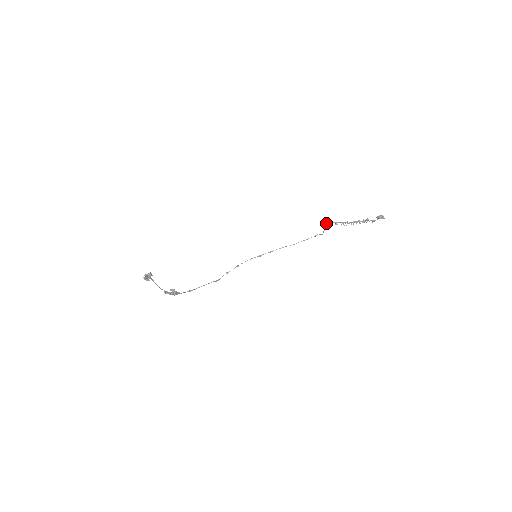
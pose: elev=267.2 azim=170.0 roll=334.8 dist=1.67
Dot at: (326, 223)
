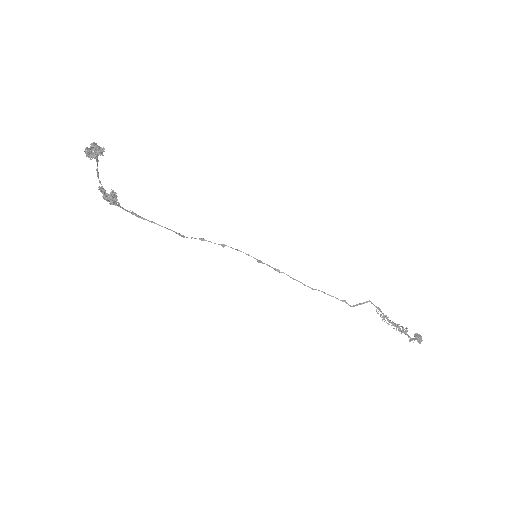
Dot at: (369, 300)
